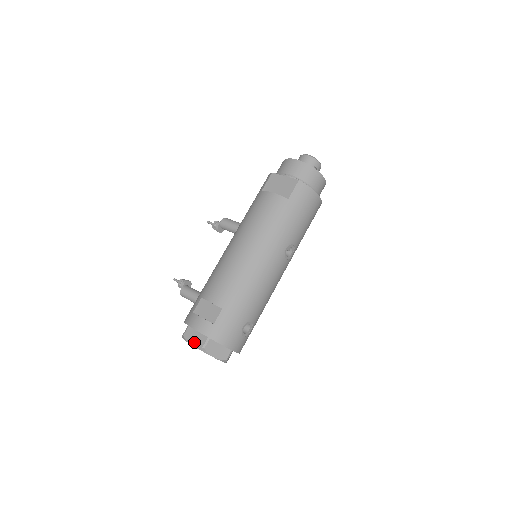
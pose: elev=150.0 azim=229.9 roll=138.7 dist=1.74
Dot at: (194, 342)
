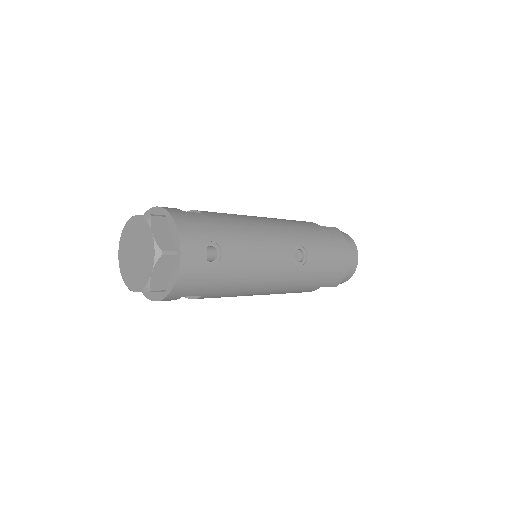
Dot at: occluded
